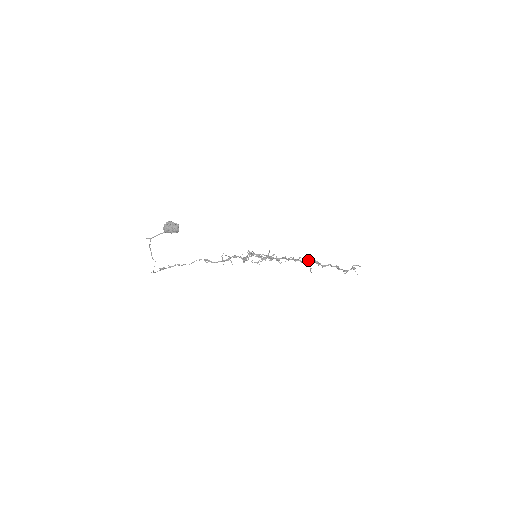
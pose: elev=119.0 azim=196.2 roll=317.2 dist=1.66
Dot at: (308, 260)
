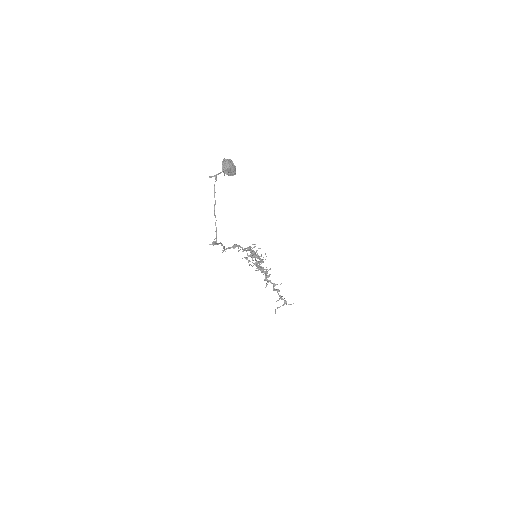
Dot at: (270, 281)
